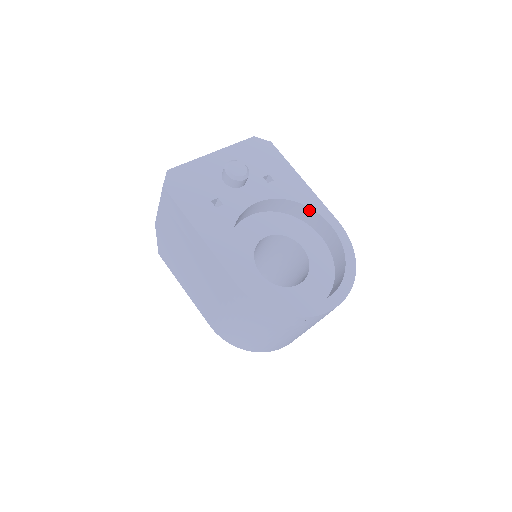
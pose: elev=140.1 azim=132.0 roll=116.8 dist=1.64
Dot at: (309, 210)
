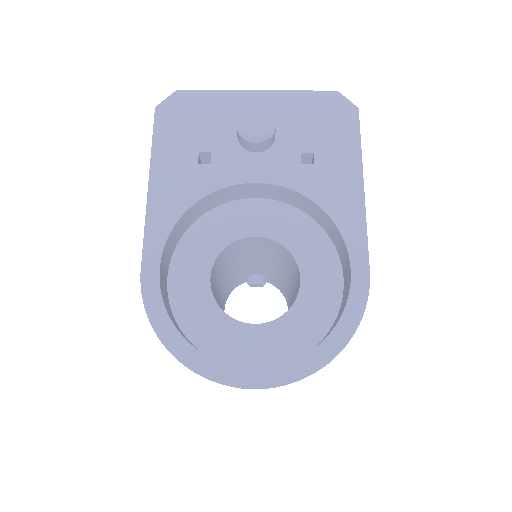
Dot at: (338, 232)
